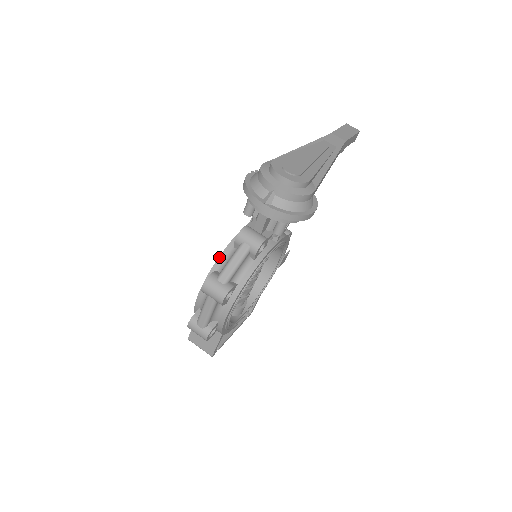
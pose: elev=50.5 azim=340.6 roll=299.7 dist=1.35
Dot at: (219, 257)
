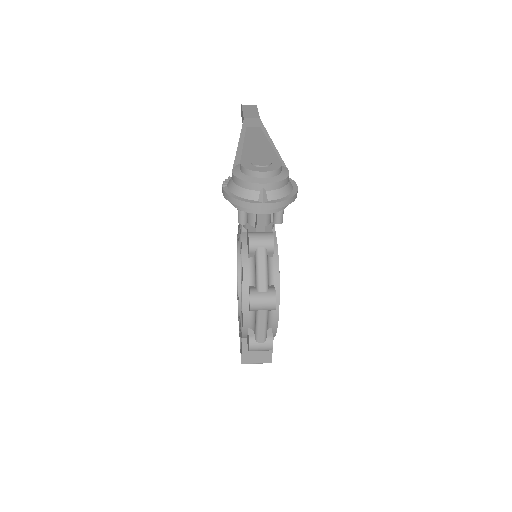
Dot at: (243, 274)
